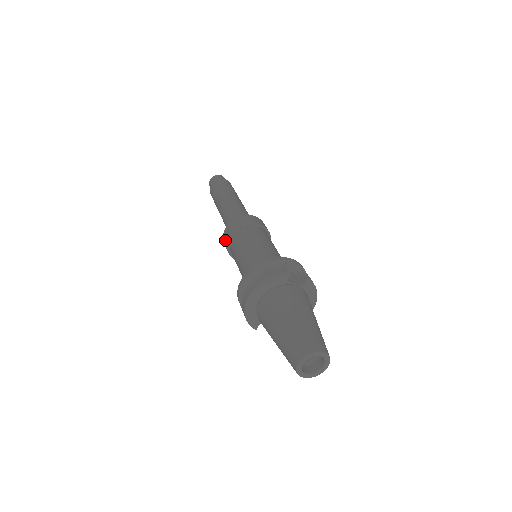
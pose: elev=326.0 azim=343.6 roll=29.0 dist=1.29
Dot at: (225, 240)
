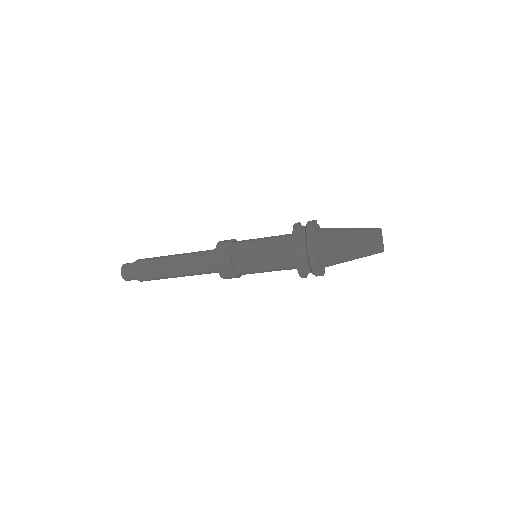
Dot at: (225, 263)
